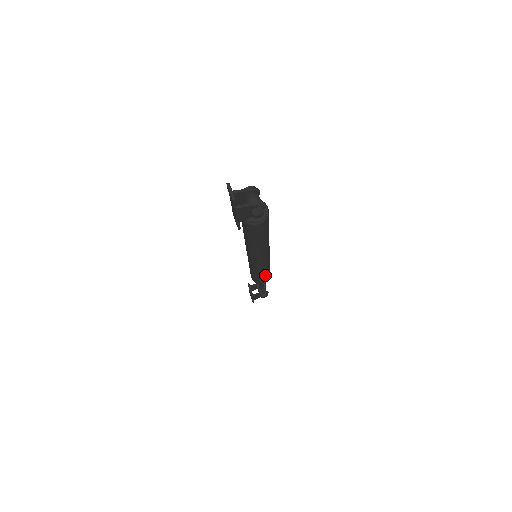
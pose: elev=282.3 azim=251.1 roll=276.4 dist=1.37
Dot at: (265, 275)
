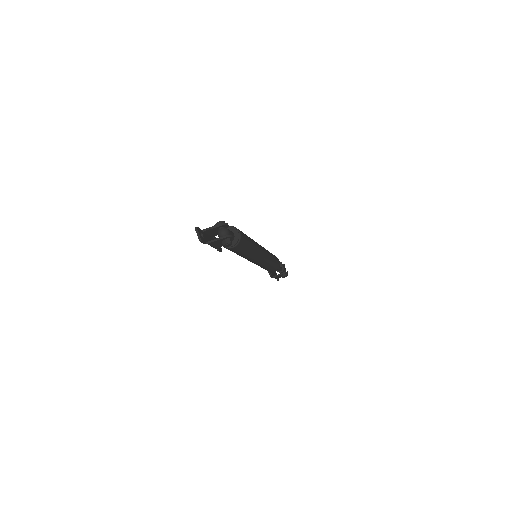
Dot at: (271, 267)
